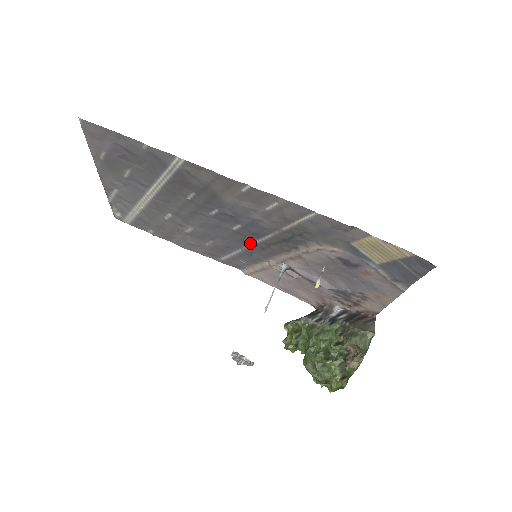
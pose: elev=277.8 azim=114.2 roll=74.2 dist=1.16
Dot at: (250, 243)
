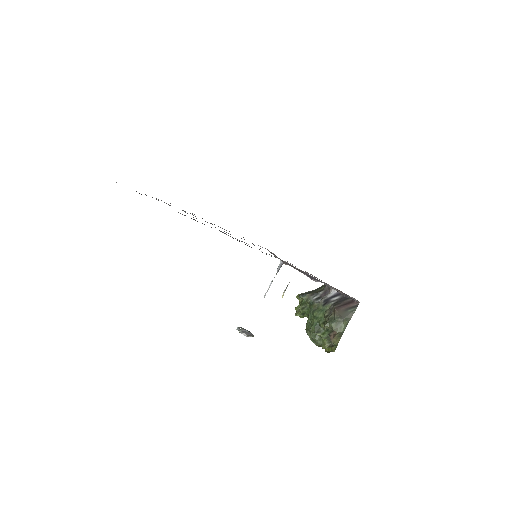
Dot at: occluded
